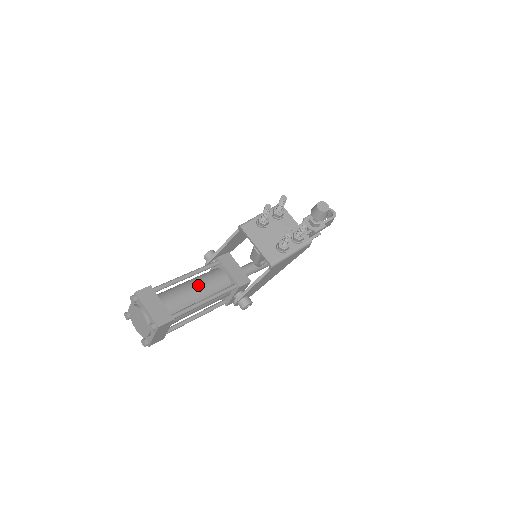
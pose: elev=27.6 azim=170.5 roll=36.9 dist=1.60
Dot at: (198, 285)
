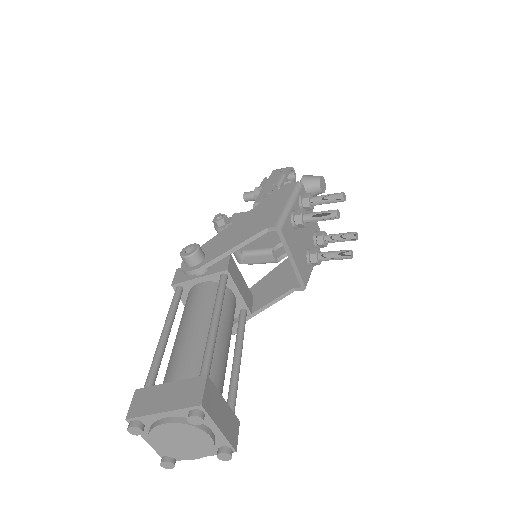
Dot at: (226, 333)
